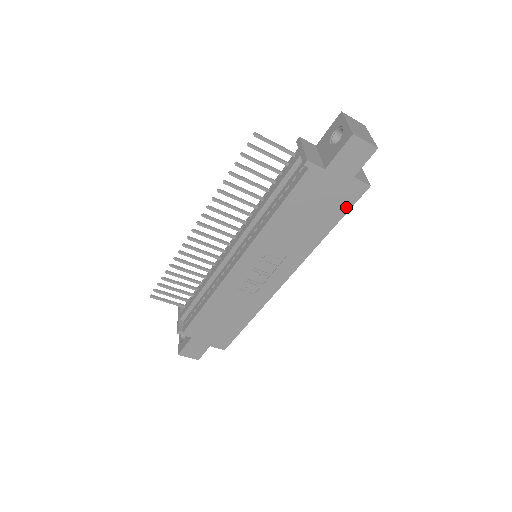
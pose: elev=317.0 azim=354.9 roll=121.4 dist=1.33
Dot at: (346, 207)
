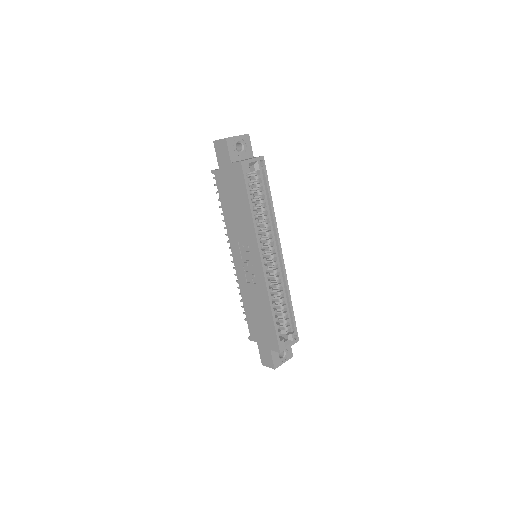
Dot at: (243, 184)
